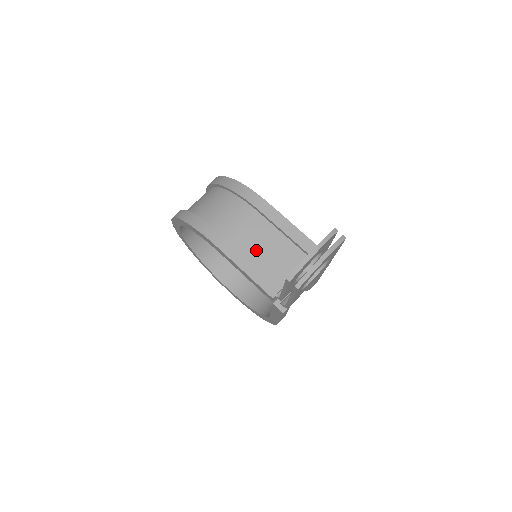
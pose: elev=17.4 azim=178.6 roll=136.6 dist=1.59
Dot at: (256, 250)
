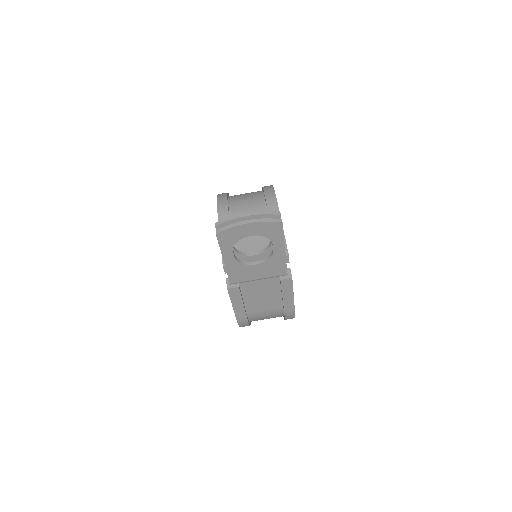
Dot at: occluded
